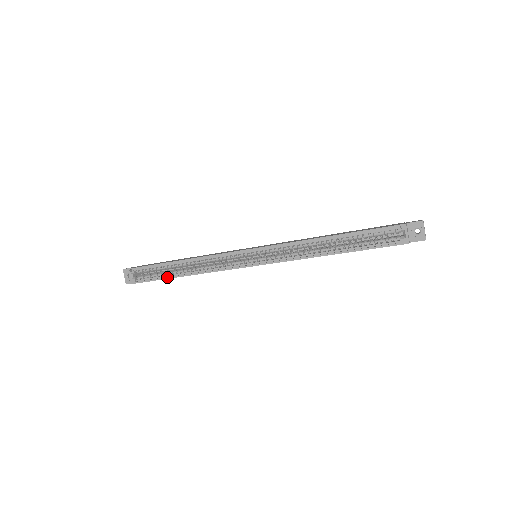
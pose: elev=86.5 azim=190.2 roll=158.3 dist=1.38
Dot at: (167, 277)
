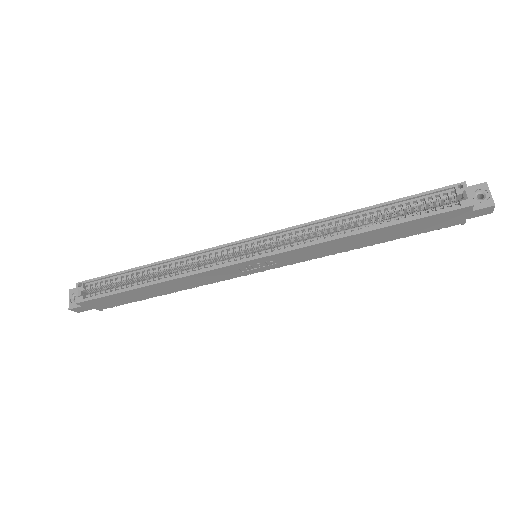
Dot at: (129, 288)
